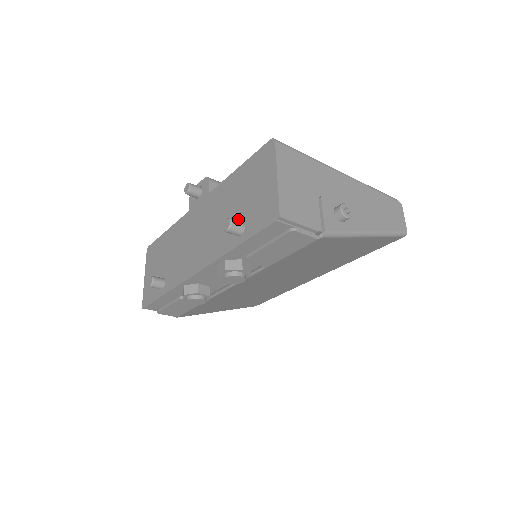
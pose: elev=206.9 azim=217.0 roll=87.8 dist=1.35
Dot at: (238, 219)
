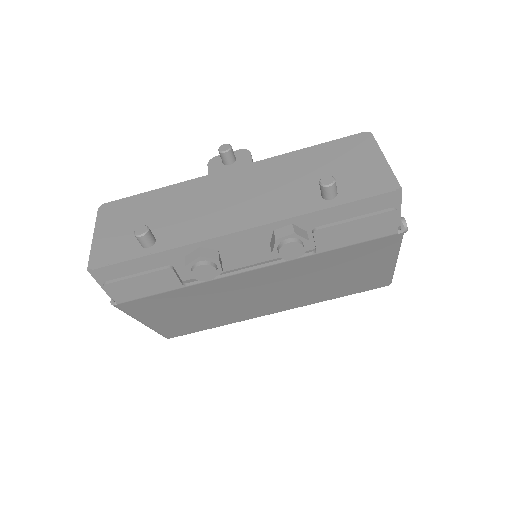
Dot at: occluded
